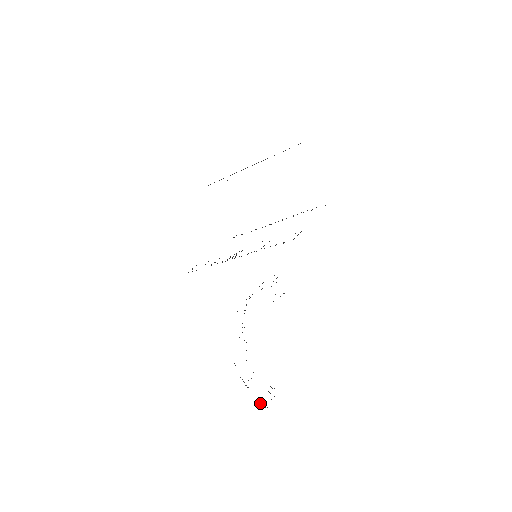
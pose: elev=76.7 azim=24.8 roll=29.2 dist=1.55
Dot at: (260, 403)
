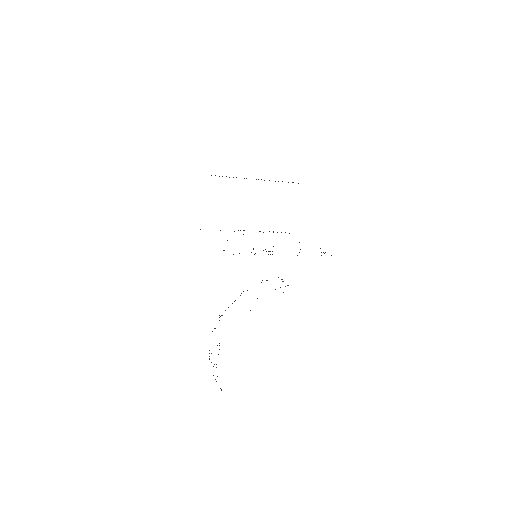
Dot at: occluded
